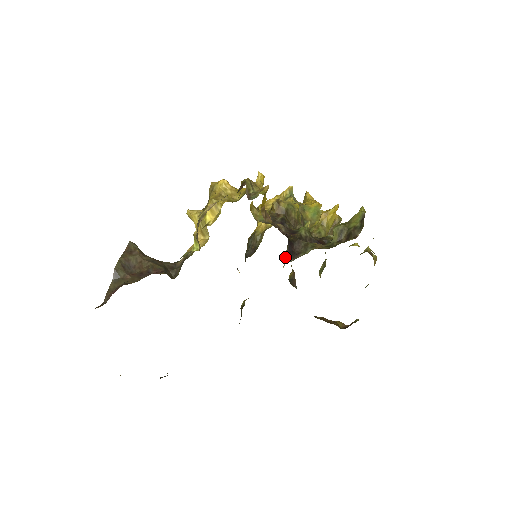
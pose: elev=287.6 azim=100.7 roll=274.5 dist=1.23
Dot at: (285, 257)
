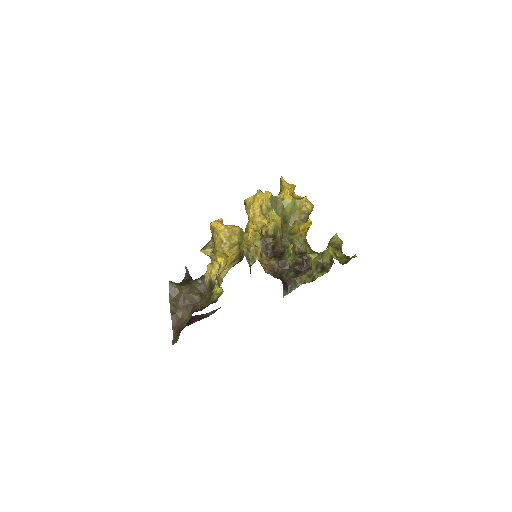
Dot at: (283, 293)
